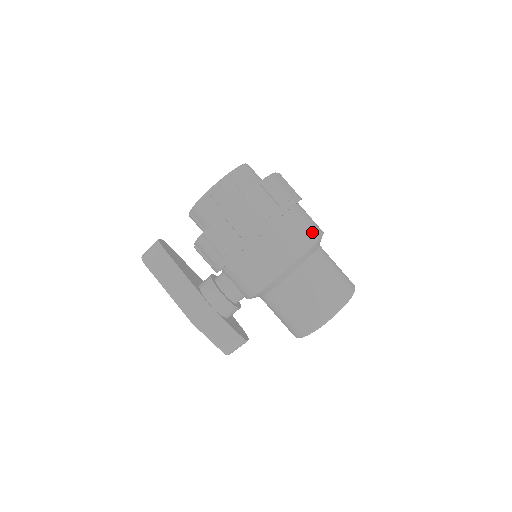
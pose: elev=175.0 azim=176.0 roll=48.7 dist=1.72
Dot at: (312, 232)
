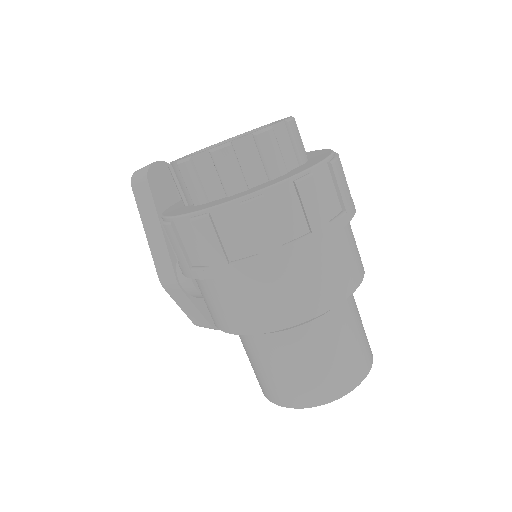
Dot at: (309, 303)
